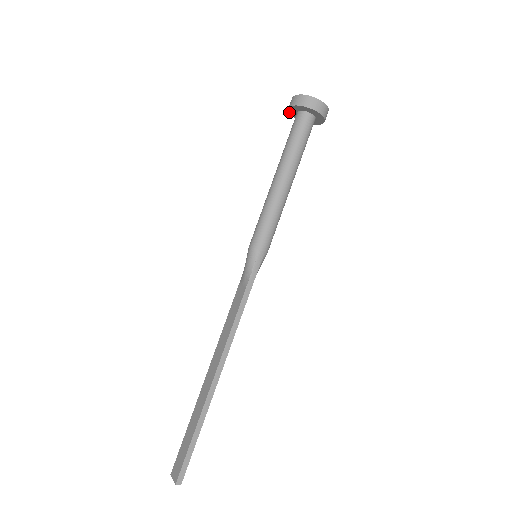
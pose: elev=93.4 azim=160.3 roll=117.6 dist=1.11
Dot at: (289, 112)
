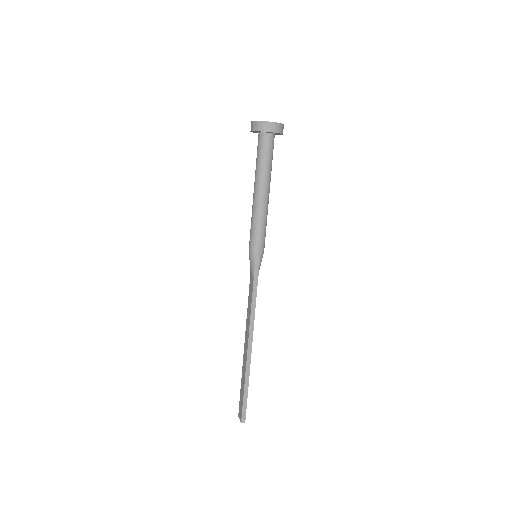
Dot at: (253, 132)
